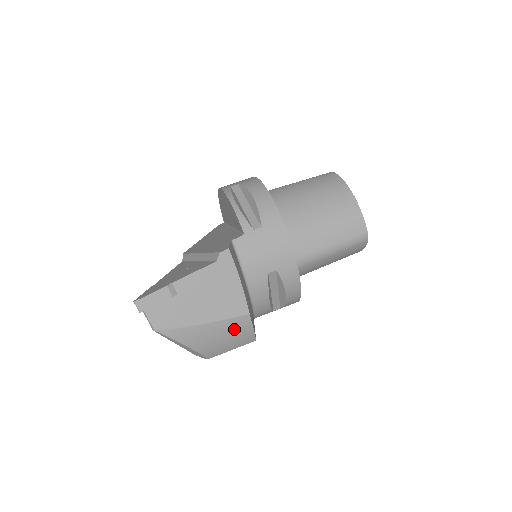
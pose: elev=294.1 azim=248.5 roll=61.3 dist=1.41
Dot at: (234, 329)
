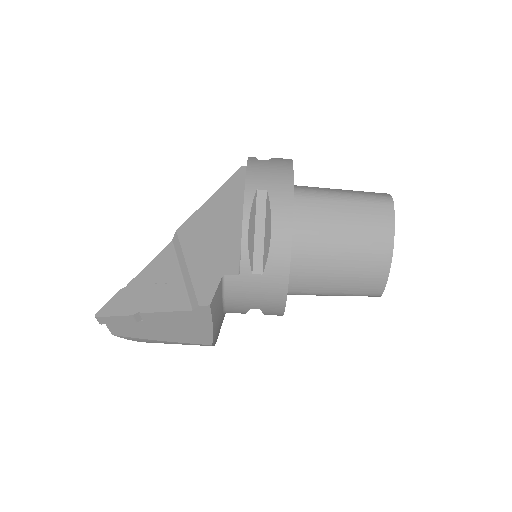
Dot at: occluded
